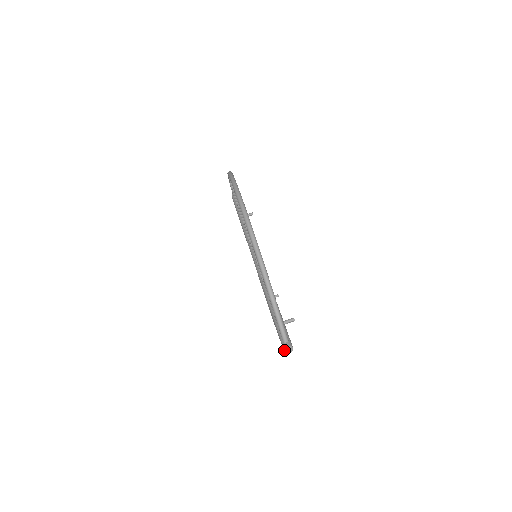
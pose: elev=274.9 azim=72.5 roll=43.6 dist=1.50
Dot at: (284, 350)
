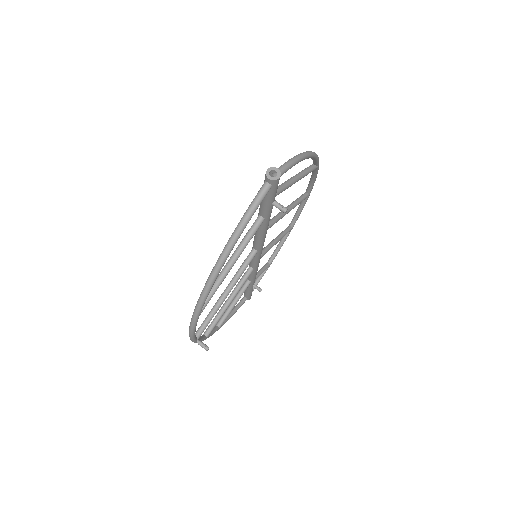
Dot at: (269, 169)
